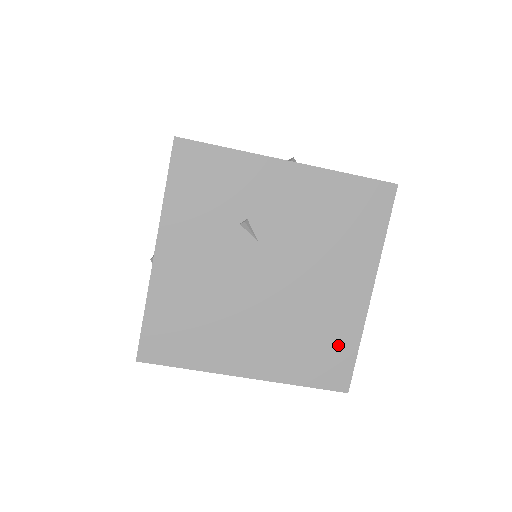
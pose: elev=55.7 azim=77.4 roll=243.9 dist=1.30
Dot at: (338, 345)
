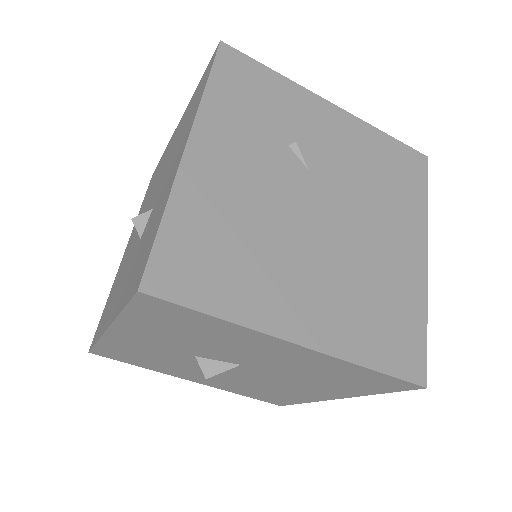
Dot at: (405, 316)
